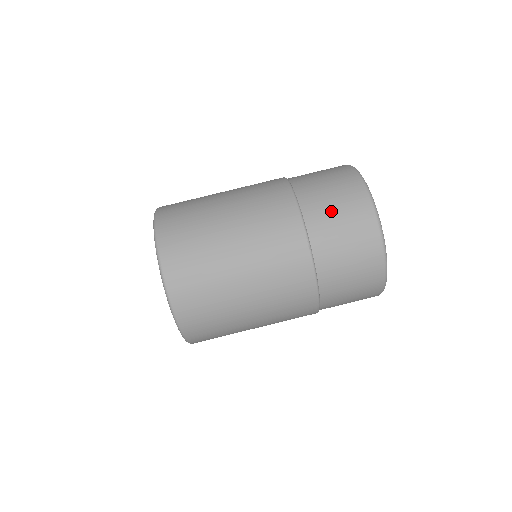
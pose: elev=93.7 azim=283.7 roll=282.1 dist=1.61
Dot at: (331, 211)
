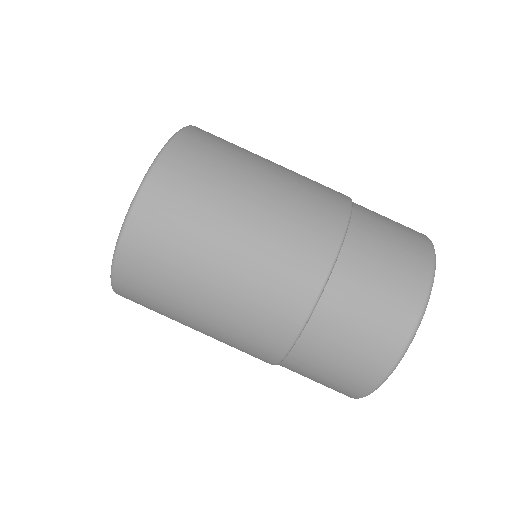
Dot at: (384, 237)
